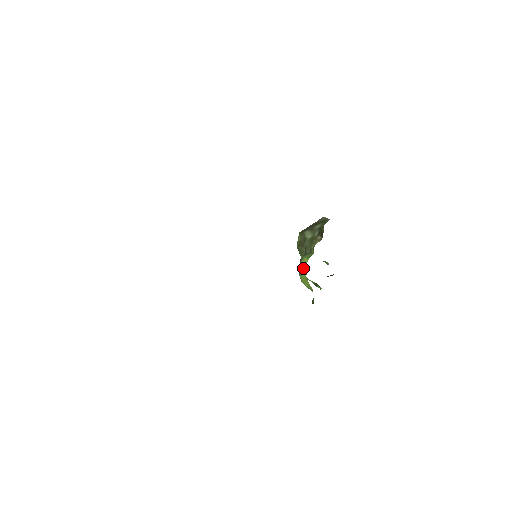
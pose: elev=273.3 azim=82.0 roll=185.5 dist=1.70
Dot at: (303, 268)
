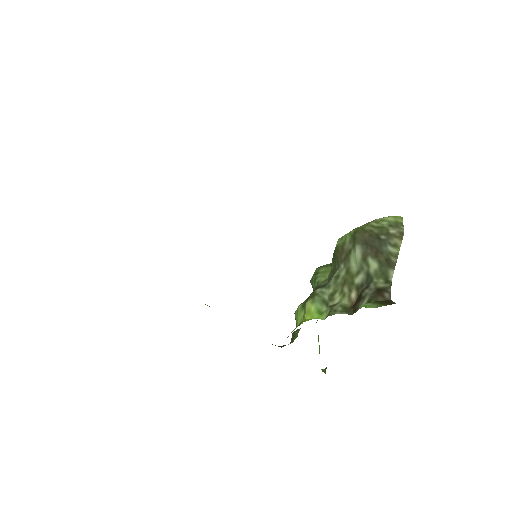
Dot at: (304, 311)
